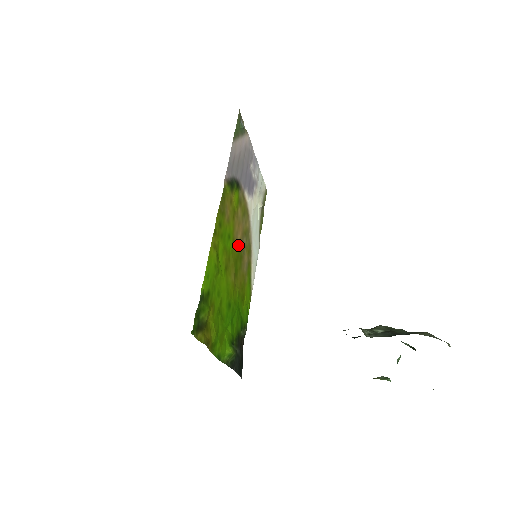
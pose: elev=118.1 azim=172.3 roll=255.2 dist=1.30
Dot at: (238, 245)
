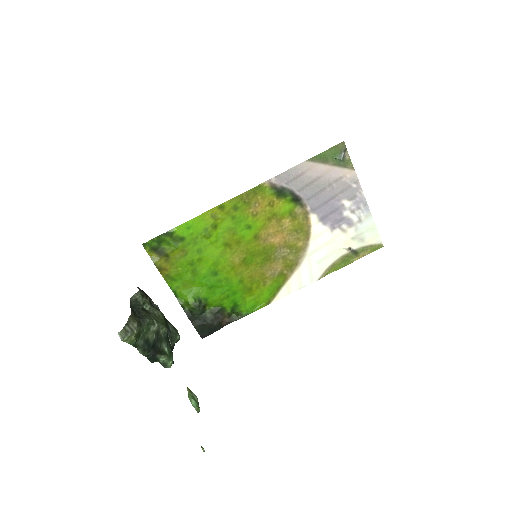
Dot at: (266, 245)
